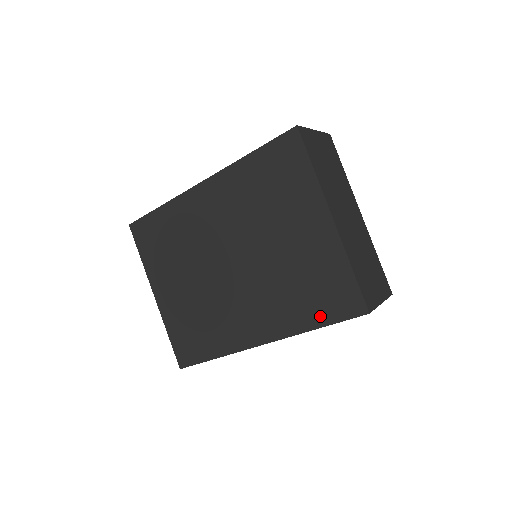
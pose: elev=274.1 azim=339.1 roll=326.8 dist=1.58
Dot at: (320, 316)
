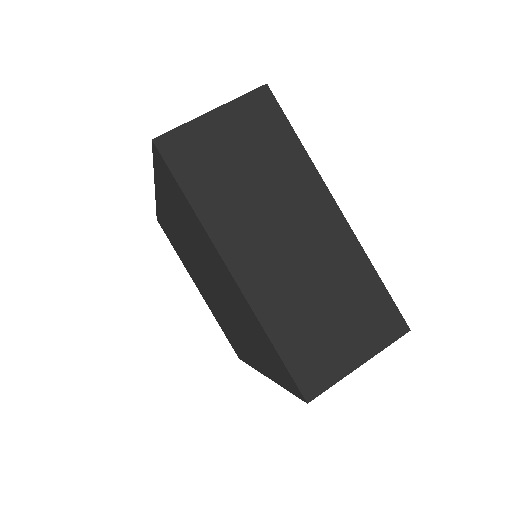
Dot at: (278, 376)
